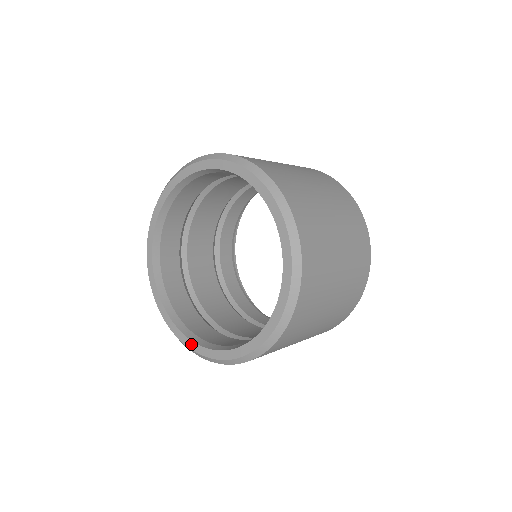
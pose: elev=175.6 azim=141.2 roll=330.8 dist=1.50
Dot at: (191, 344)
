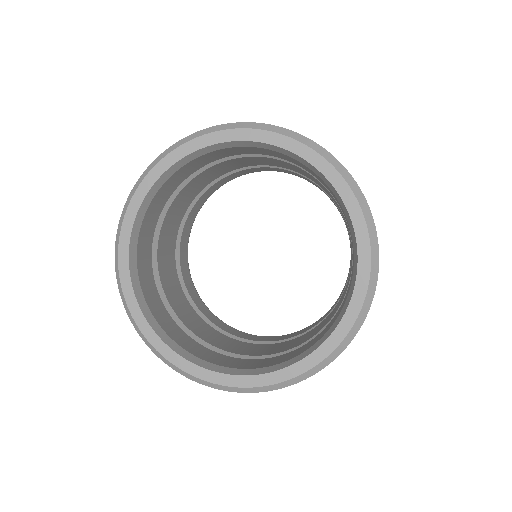
Dot at: (320, 352)
